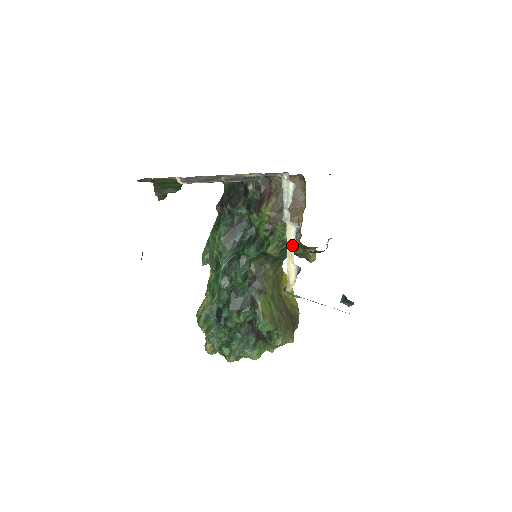
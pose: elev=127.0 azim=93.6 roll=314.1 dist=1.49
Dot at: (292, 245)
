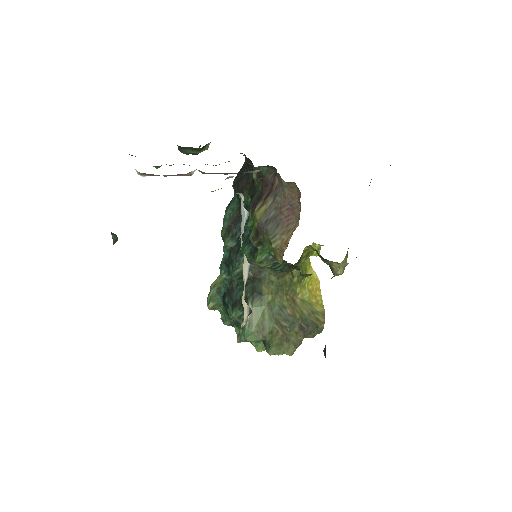
Dot at: (245, 281)
